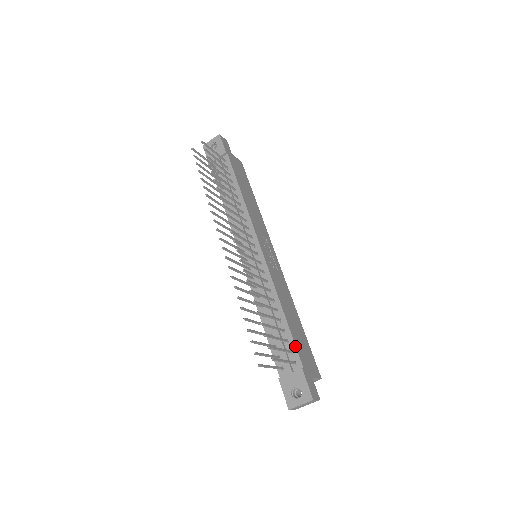
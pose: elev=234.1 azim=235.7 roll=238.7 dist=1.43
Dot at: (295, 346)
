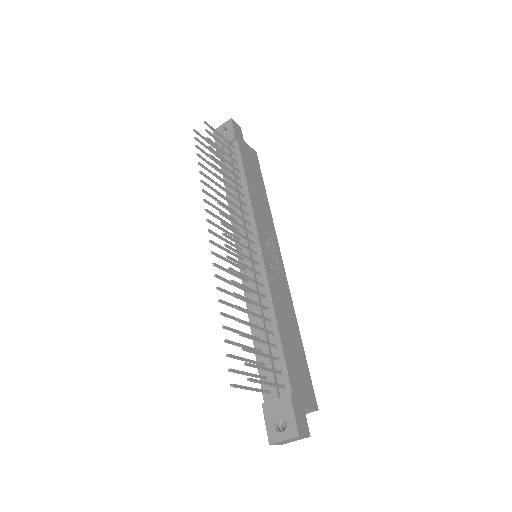
Dot at: (286, 366)
